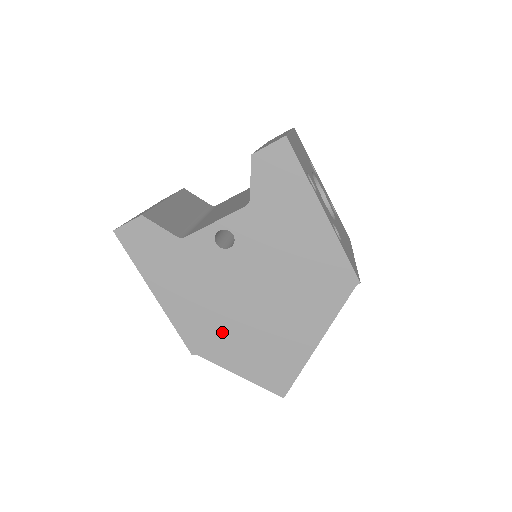
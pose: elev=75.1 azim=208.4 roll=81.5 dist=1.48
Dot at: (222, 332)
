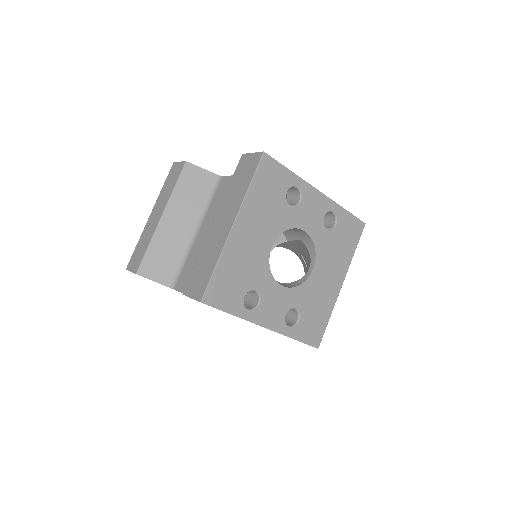
Dot at: occluded
